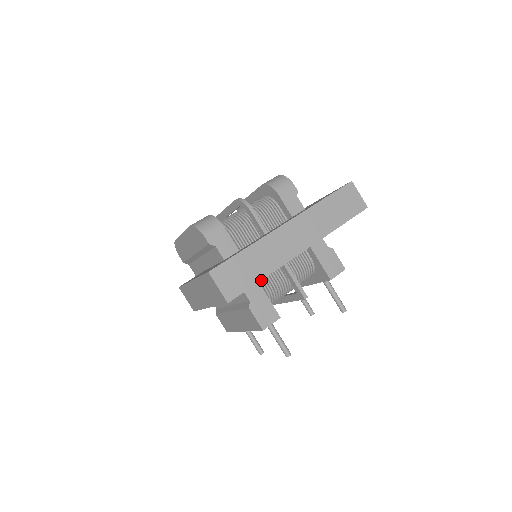
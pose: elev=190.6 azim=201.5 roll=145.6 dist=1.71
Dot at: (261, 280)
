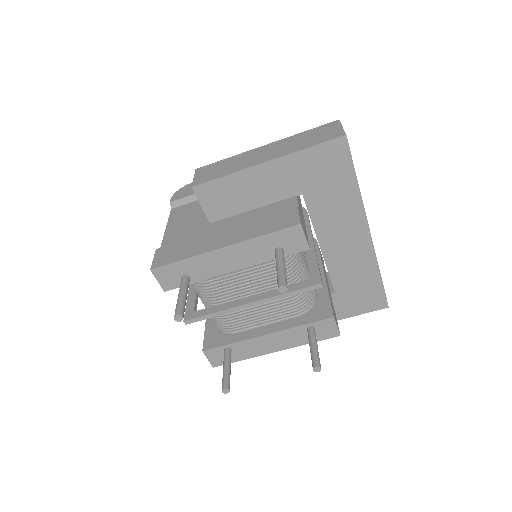
Dot at: occluded
